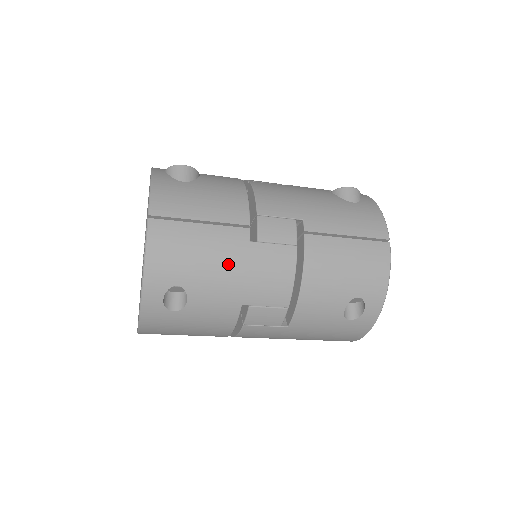
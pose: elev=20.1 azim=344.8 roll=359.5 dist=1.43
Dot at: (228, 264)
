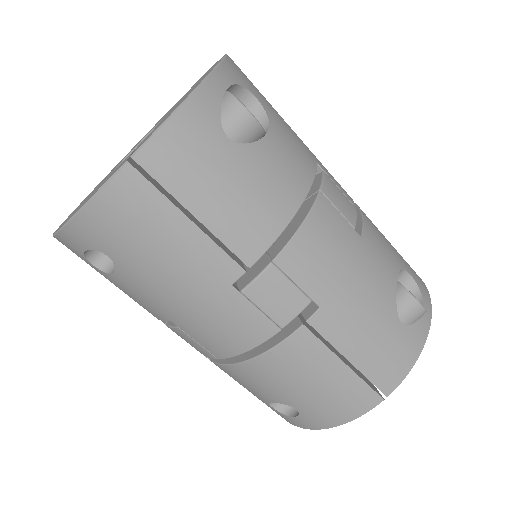
Dot at: (184, 286)
